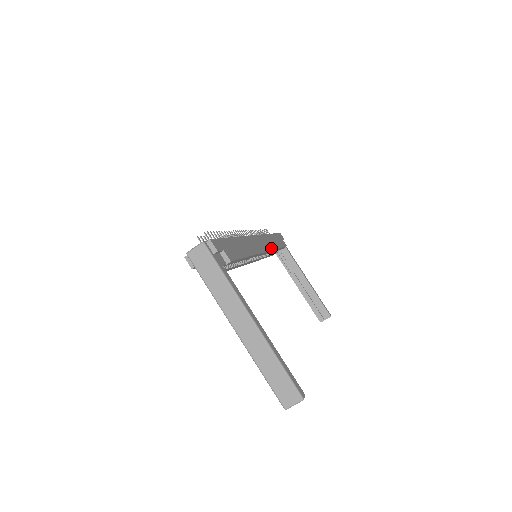
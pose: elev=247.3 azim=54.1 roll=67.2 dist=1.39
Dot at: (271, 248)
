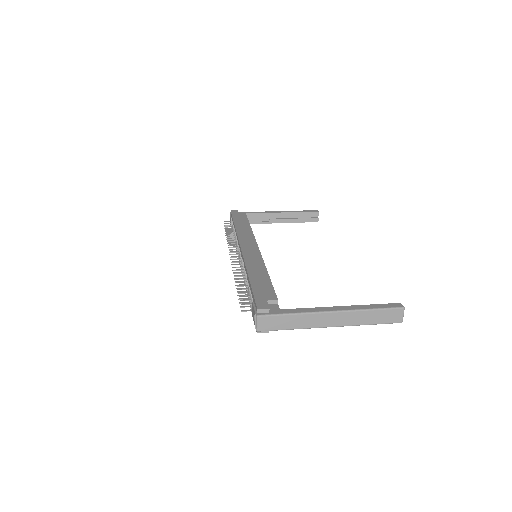
Dot at: (252, 237)
